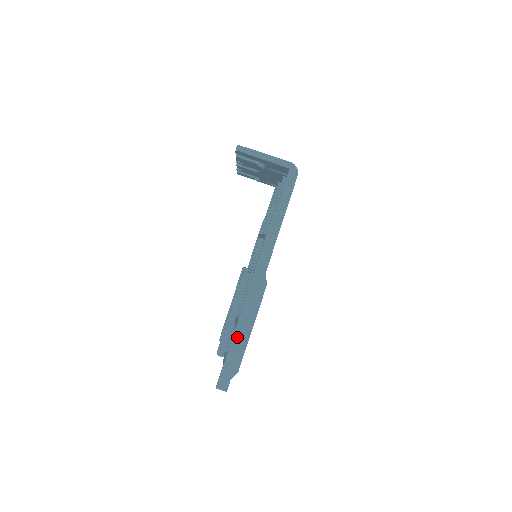
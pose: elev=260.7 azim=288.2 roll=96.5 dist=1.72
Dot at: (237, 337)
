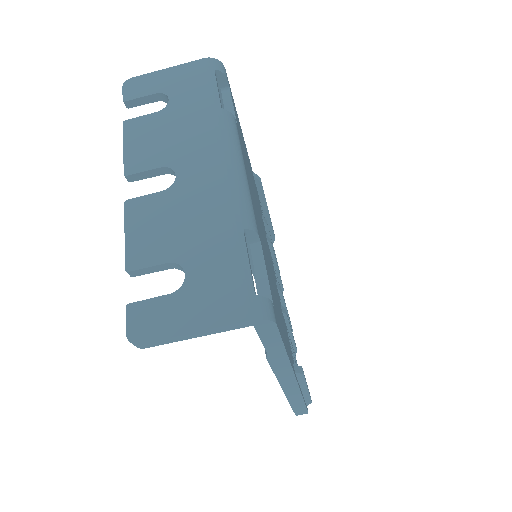
Dot at: (295, 403)
